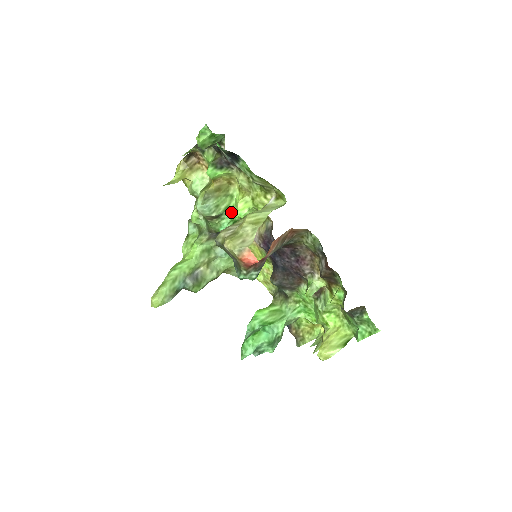
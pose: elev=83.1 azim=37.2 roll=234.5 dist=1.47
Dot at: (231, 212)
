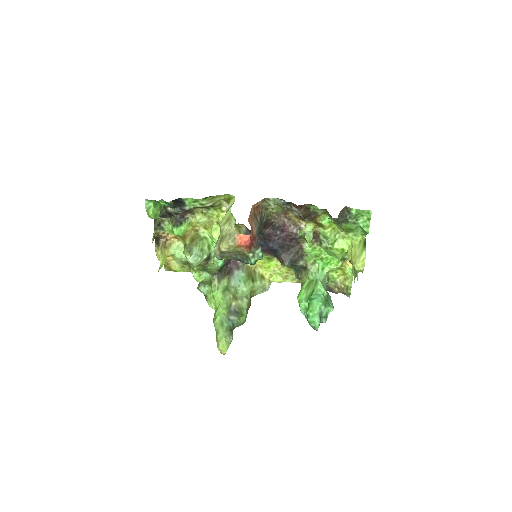
Dot at: occluded
